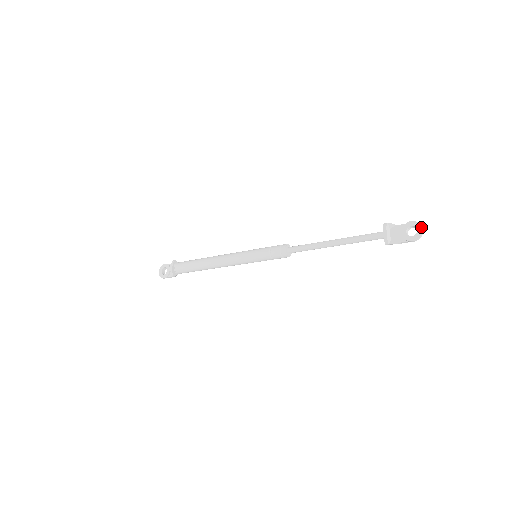
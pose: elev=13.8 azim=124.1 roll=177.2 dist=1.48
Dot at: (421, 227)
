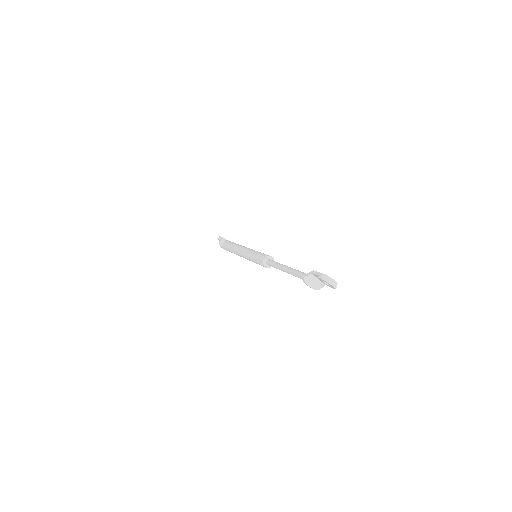
Dot at: (329, 284)
